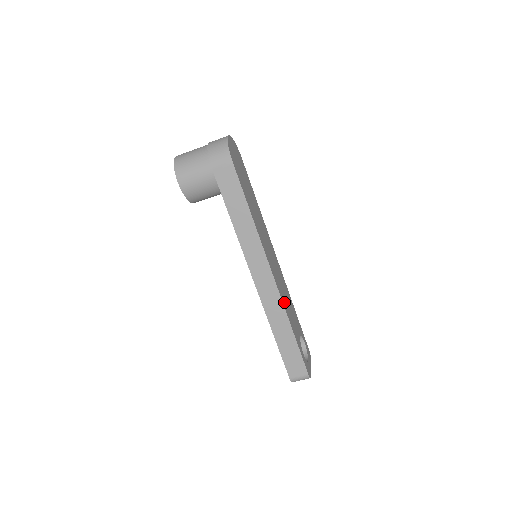
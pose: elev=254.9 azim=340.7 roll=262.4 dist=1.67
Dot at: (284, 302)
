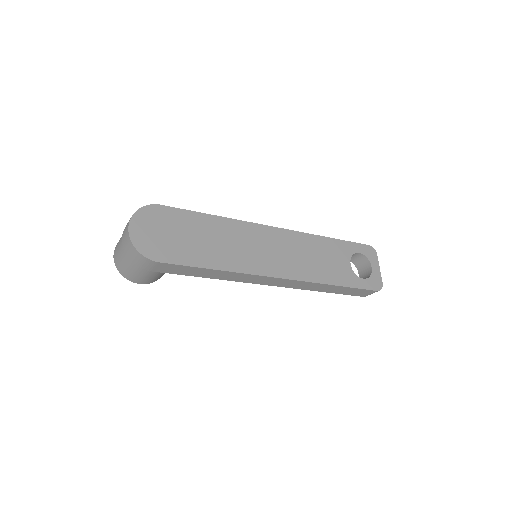
Dot at: (311, 274)
